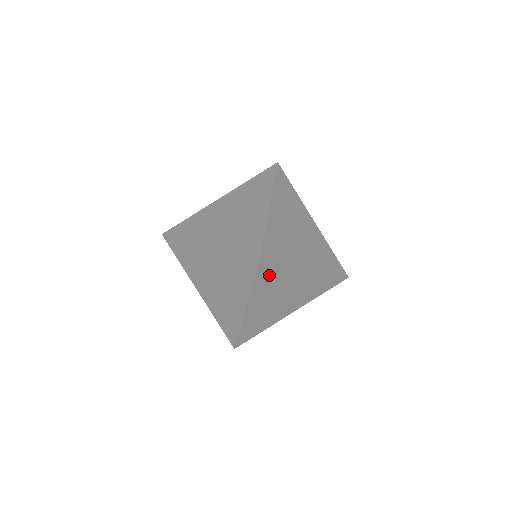
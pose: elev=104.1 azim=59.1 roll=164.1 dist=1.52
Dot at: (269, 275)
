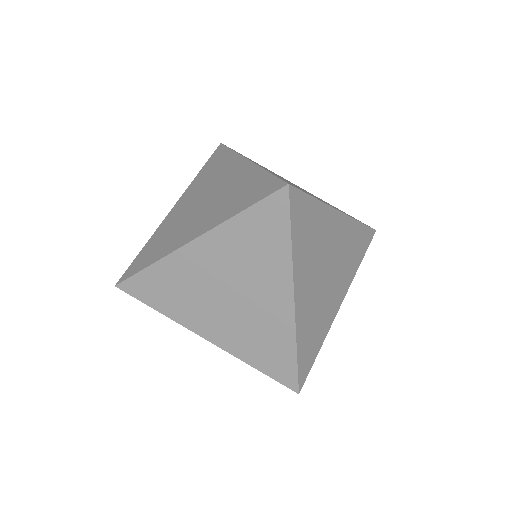
Dot at: (304, 221)
